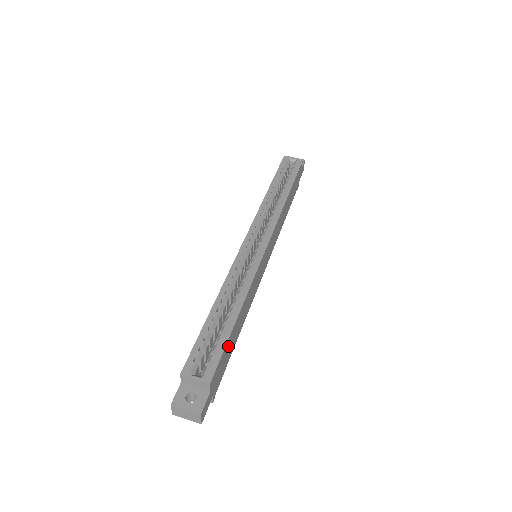
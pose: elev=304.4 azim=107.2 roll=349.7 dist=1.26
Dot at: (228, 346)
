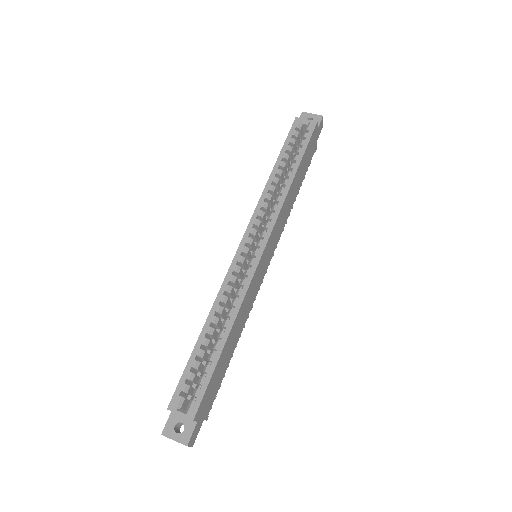
Dot at: (216, 373)
